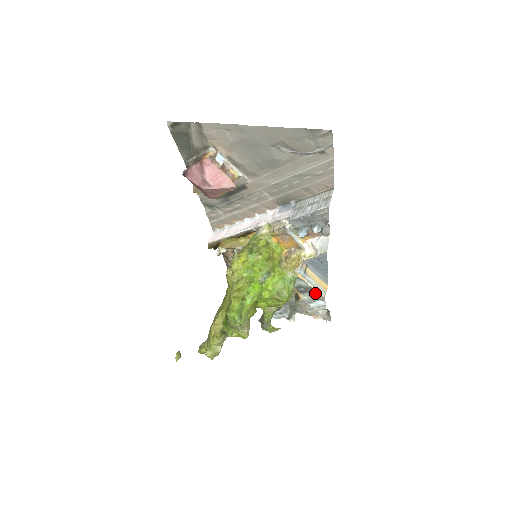
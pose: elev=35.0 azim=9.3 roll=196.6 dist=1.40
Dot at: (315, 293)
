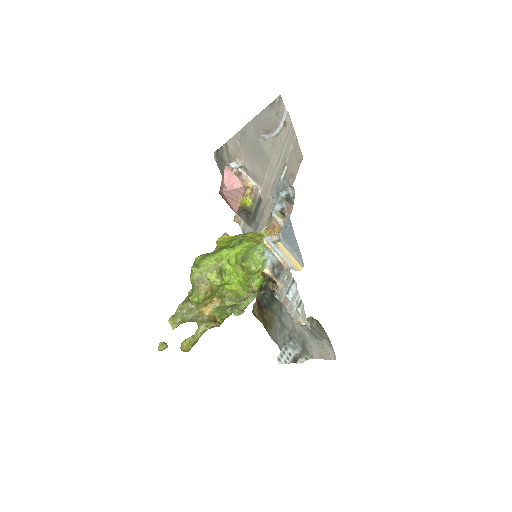
Dot at: (286, 272)
